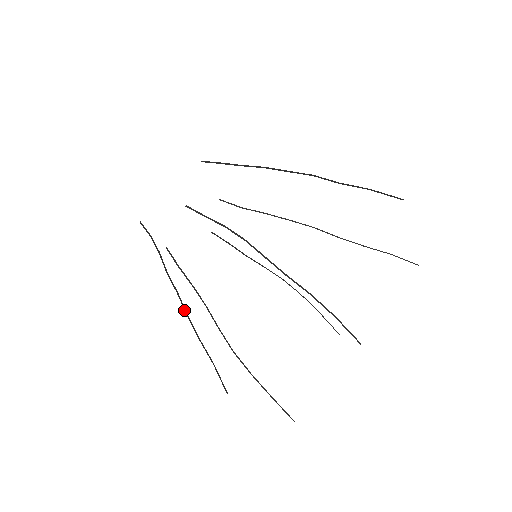
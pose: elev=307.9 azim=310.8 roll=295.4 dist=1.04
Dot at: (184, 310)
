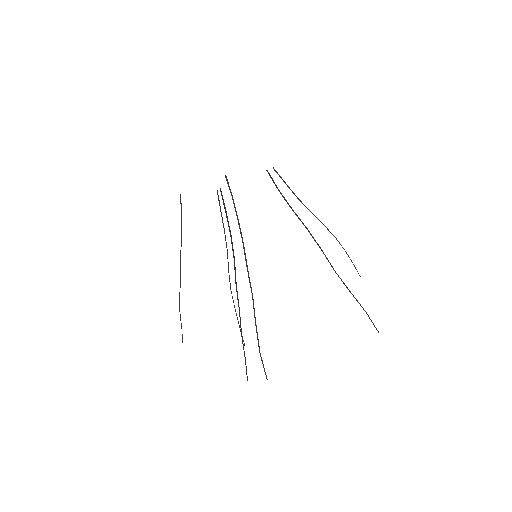
Dot at: occluded
